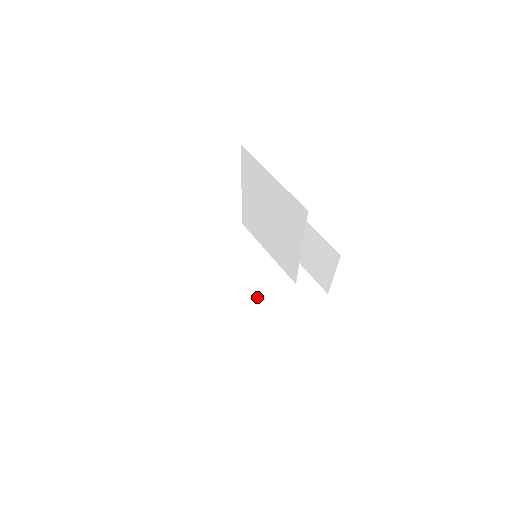
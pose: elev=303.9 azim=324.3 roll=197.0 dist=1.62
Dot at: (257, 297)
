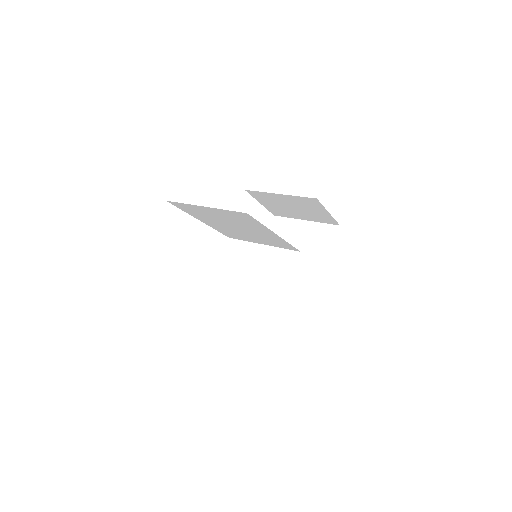
Dot at: (290, 274)
